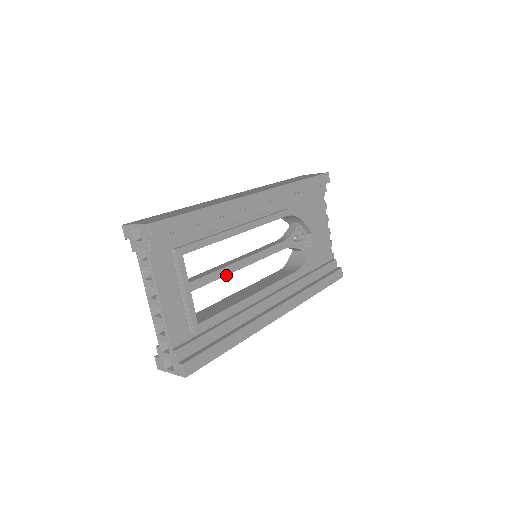
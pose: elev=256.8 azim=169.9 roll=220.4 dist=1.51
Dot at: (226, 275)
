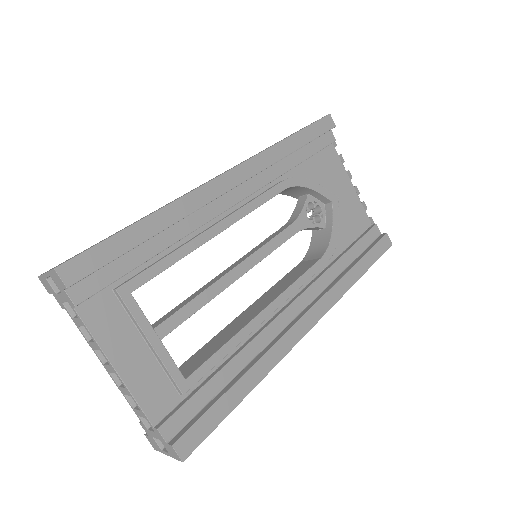
Dot at: (215, 296)
